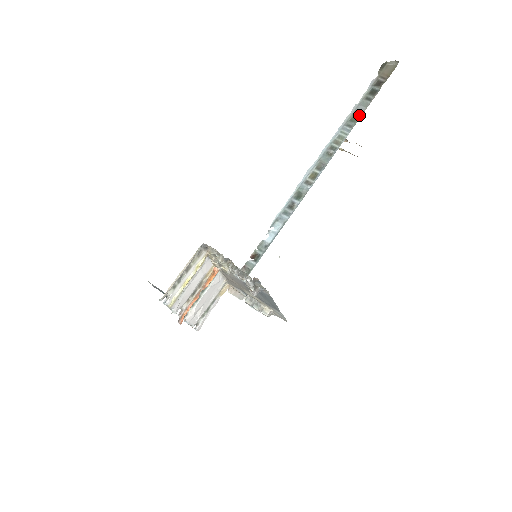
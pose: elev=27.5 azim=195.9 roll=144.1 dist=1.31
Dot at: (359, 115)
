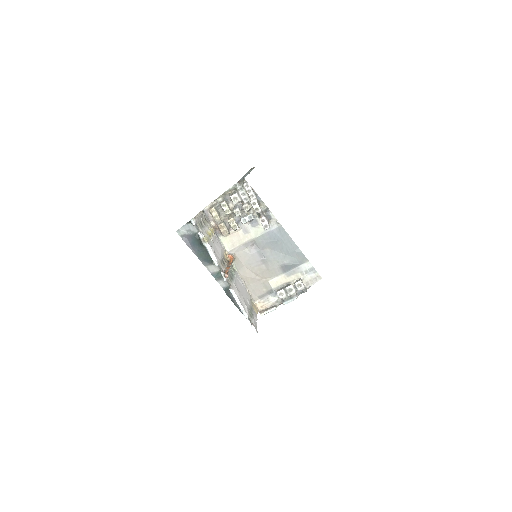
Dot at: occluded
